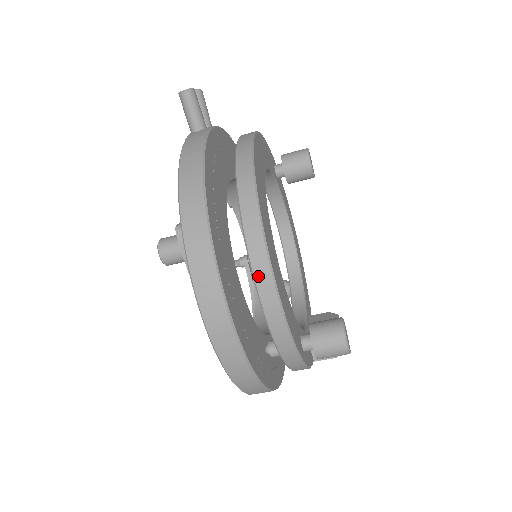
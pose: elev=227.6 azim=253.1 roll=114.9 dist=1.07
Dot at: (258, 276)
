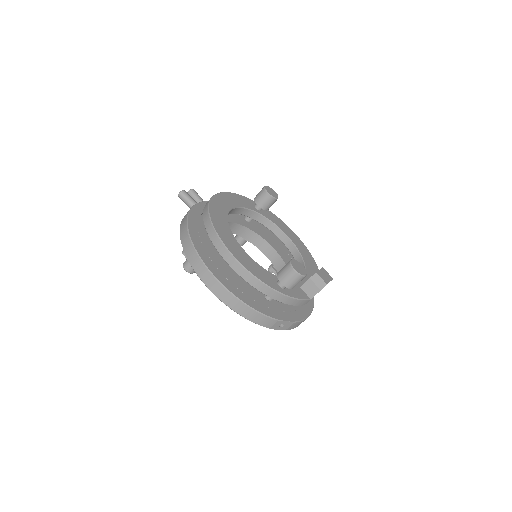
Dot at: (222, 254)
